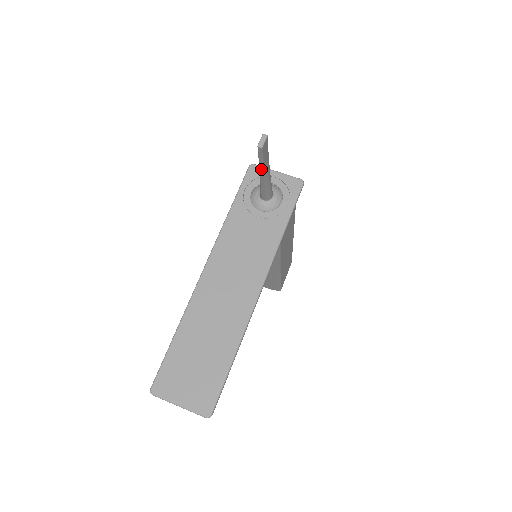
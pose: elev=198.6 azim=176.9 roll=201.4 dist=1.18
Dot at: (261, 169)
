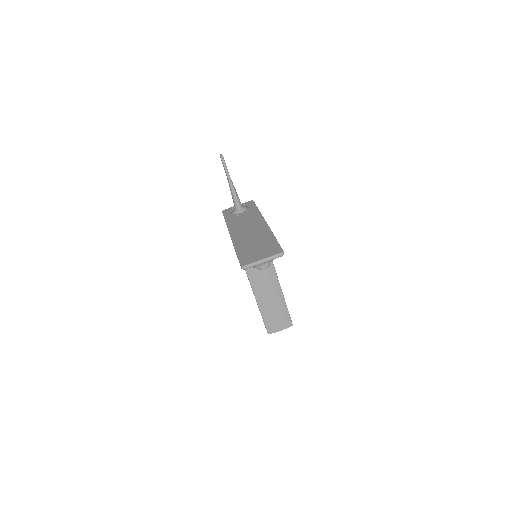
Dot at: (228, 176)
